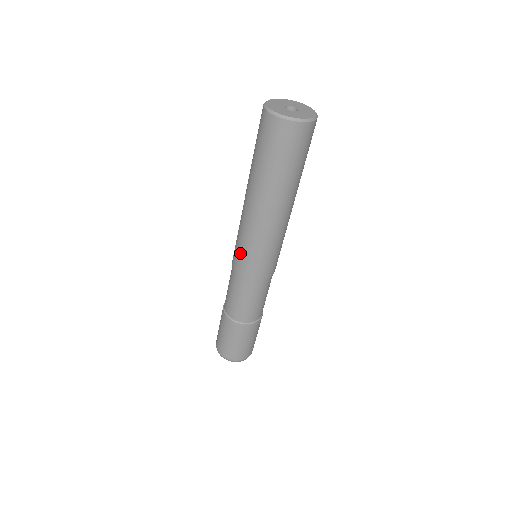
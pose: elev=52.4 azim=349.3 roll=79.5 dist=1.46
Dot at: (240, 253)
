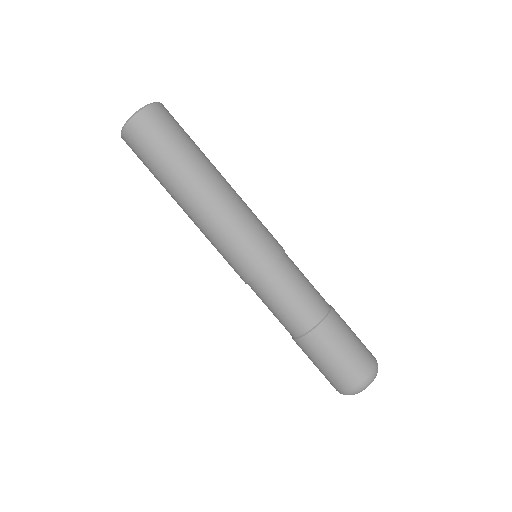
Dot at: (241, 253)
